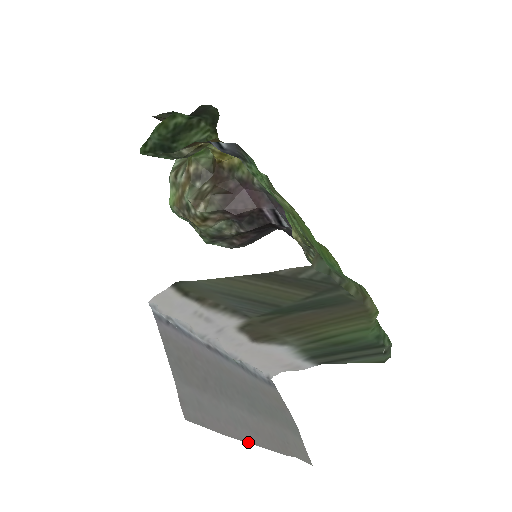
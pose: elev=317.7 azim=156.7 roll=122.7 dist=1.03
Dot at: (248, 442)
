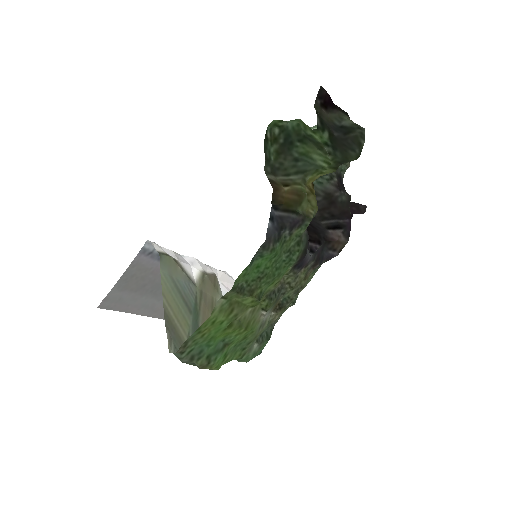
Dot at: (142, 315)
